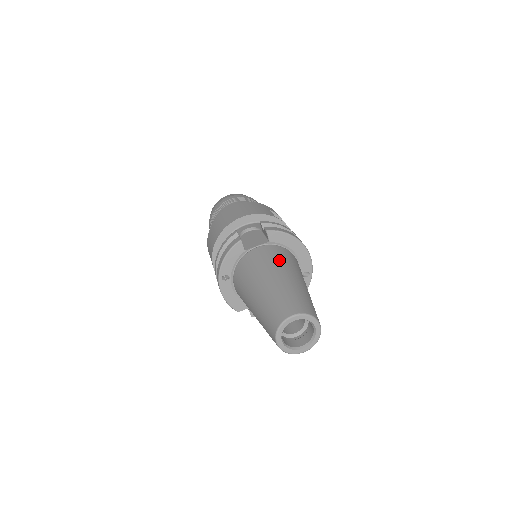
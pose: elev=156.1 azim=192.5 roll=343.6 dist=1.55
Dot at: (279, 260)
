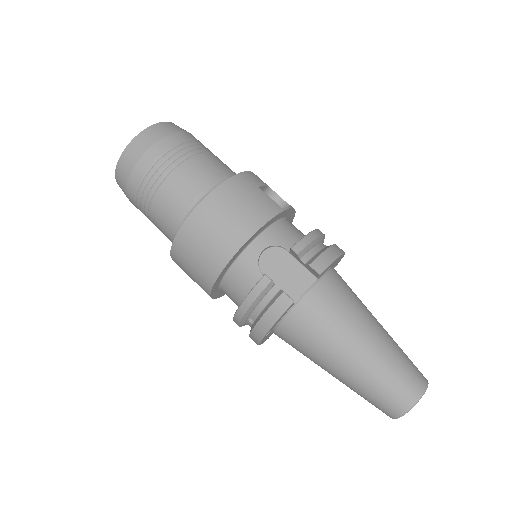
Dot at: (348, 309)
